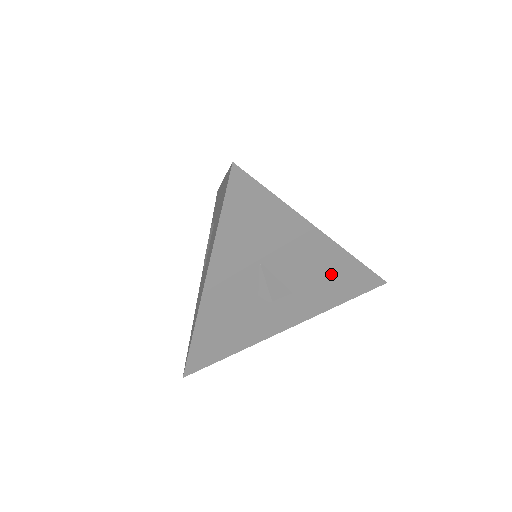
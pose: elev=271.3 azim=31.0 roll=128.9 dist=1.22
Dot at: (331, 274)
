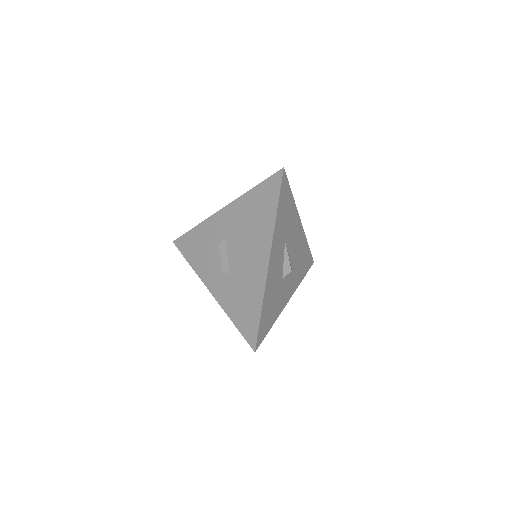
Dot at: (301, 254)
